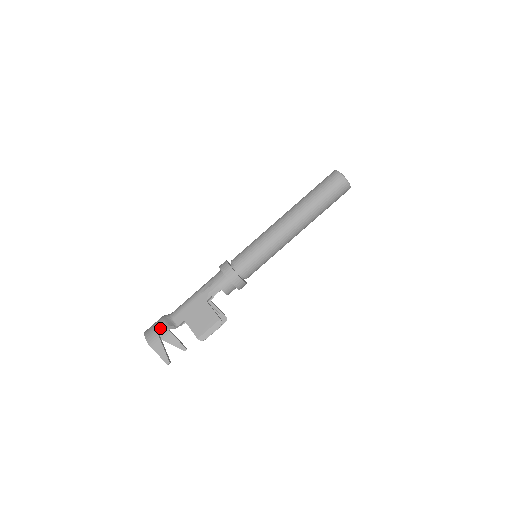
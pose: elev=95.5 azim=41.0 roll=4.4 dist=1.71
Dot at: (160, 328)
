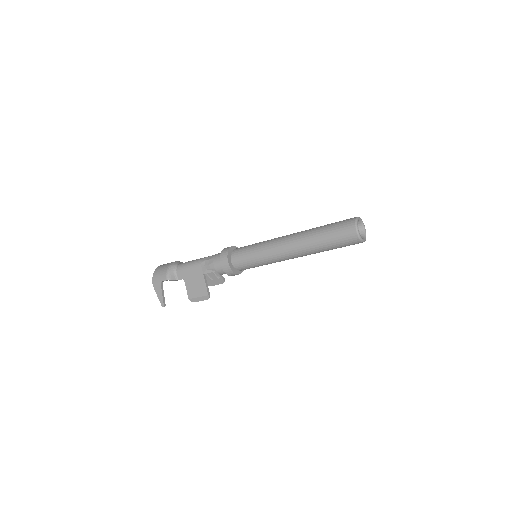
Dot at: (163, 278)
